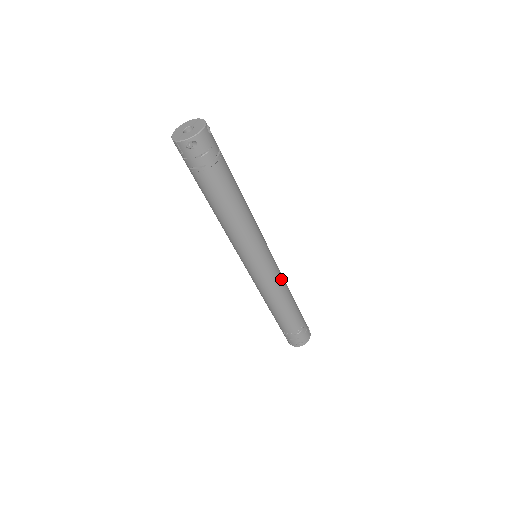
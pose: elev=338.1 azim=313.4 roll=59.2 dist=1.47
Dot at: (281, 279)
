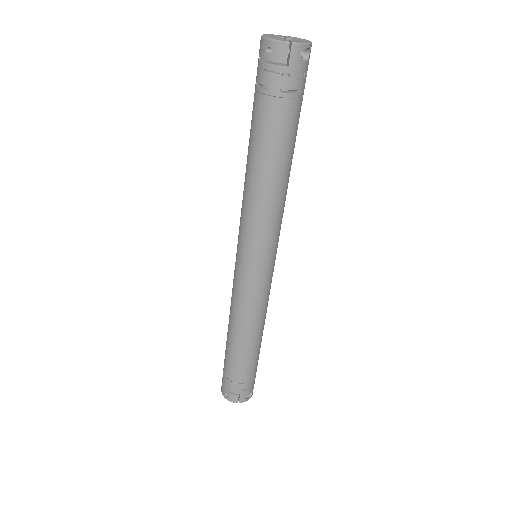
Dot at: occluded
